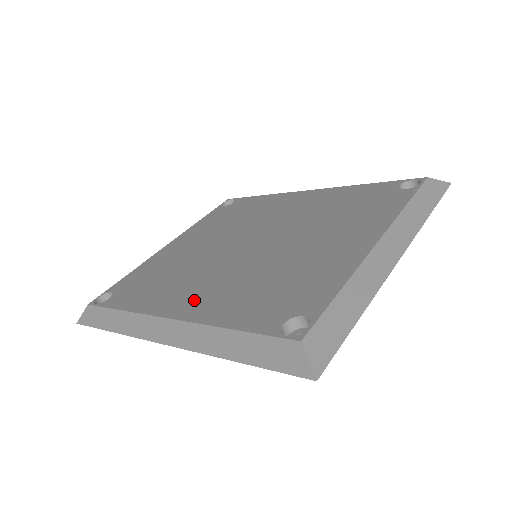
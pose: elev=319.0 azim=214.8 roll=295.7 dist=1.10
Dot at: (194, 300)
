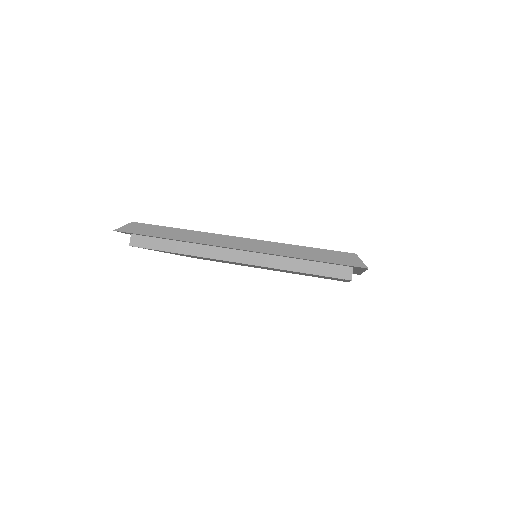
Dot at: occluded
